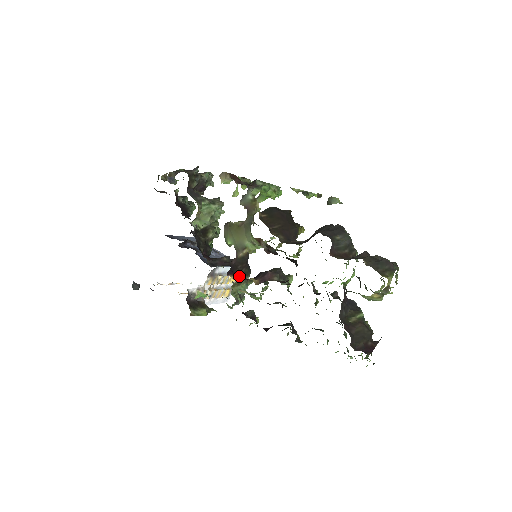
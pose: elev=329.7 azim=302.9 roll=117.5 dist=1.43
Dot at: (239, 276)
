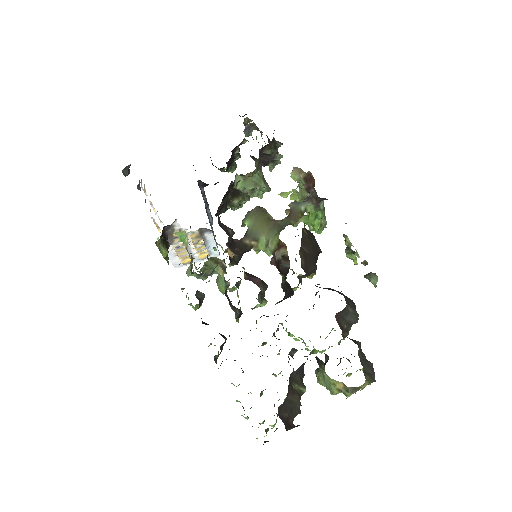
Dot at: occluded
